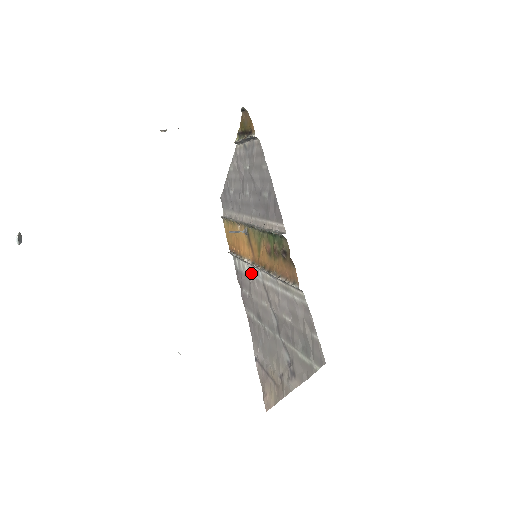
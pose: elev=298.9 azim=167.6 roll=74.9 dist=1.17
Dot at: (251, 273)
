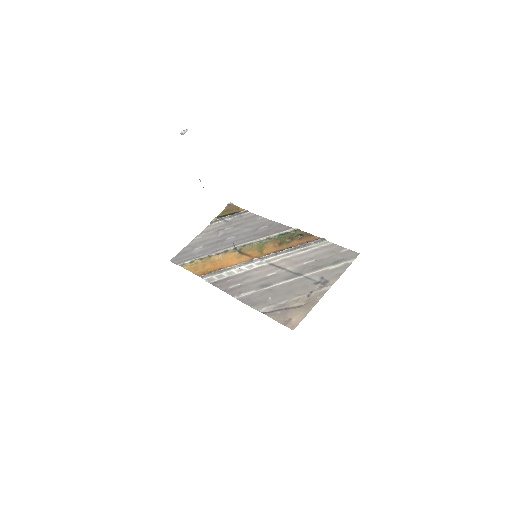
Dot at: (246, 269)
